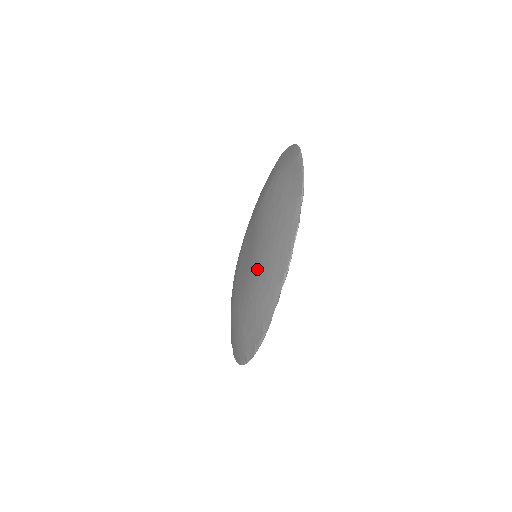
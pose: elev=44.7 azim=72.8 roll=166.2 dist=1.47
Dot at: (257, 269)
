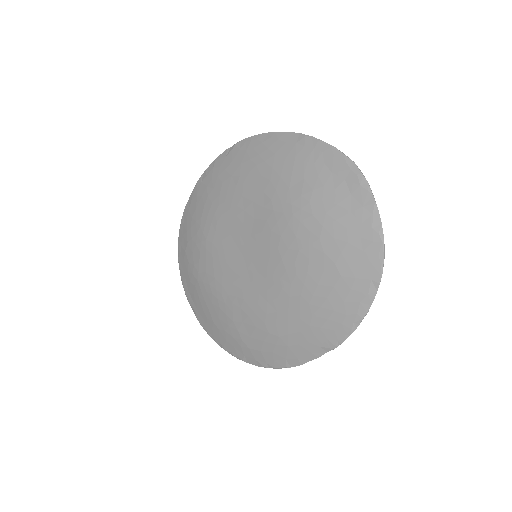
Dot at: (285, 309)
